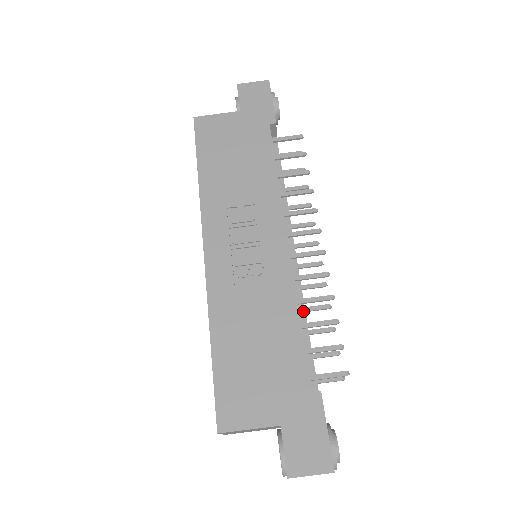
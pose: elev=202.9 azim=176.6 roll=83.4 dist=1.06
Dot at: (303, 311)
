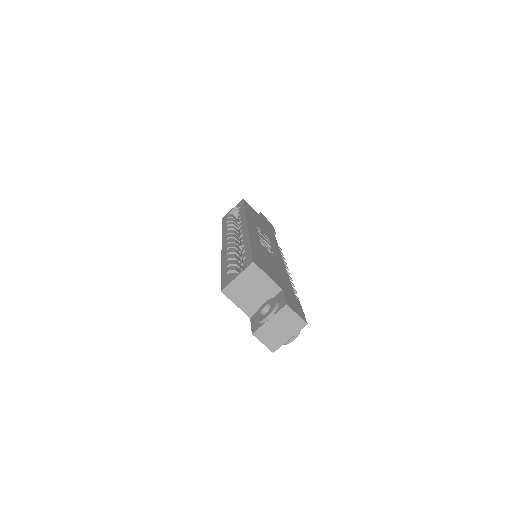
Dot at: occluded
